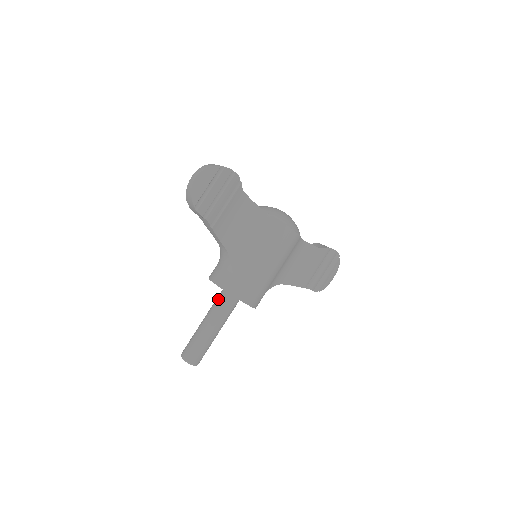
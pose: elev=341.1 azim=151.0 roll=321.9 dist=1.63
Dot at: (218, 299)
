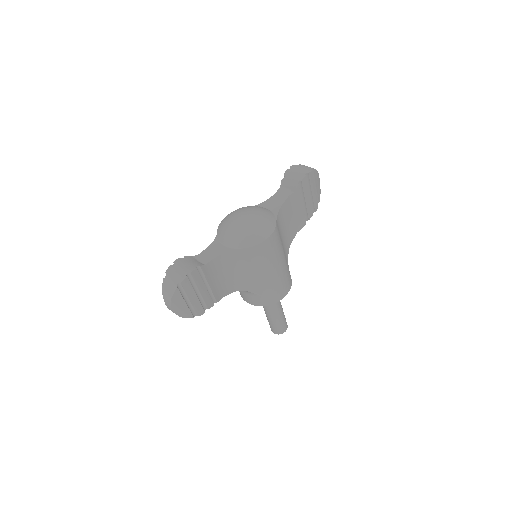
Dot at: occluded
